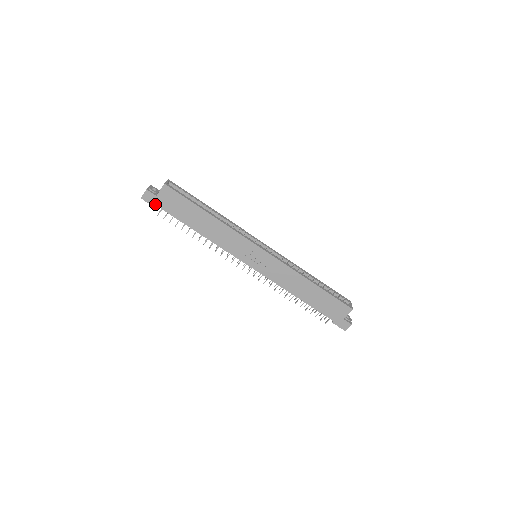
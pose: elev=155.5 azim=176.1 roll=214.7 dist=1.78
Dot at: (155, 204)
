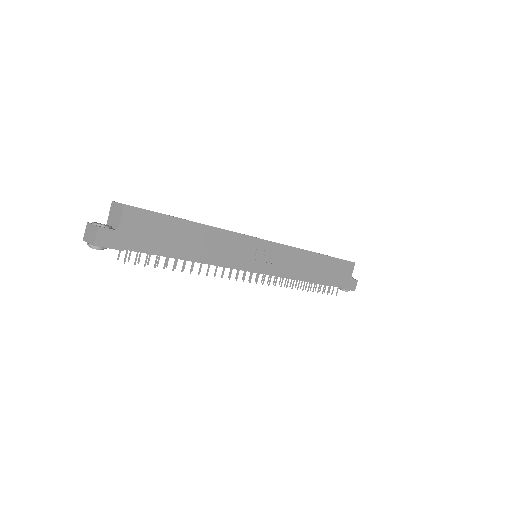
Dot at: (119, 245)
